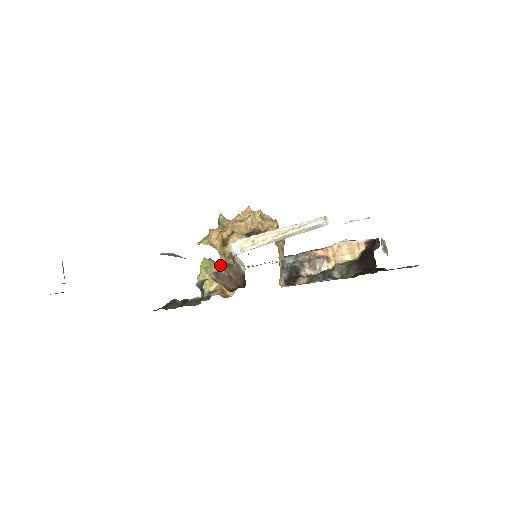
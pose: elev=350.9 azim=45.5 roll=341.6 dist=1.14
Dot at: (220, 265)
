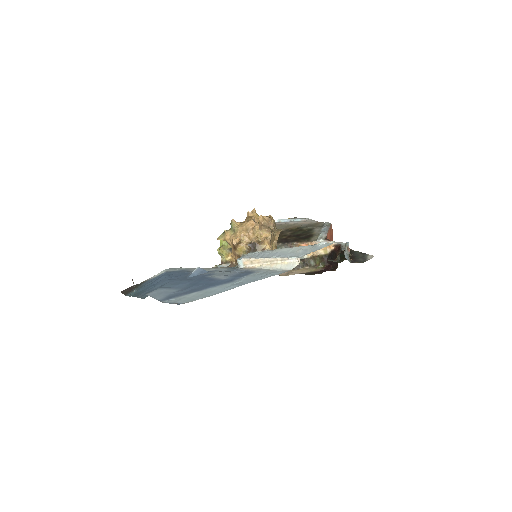
Dot at: (232, 259)
